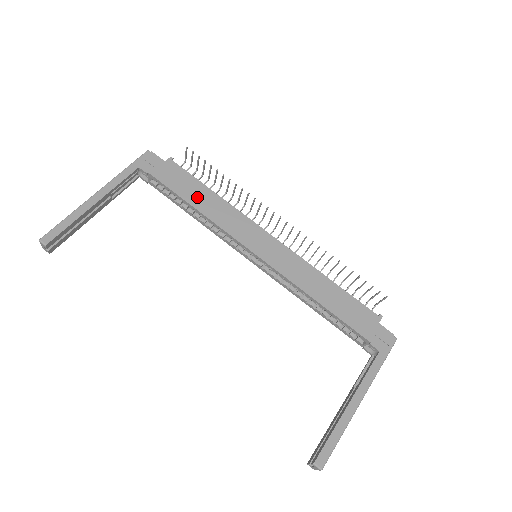
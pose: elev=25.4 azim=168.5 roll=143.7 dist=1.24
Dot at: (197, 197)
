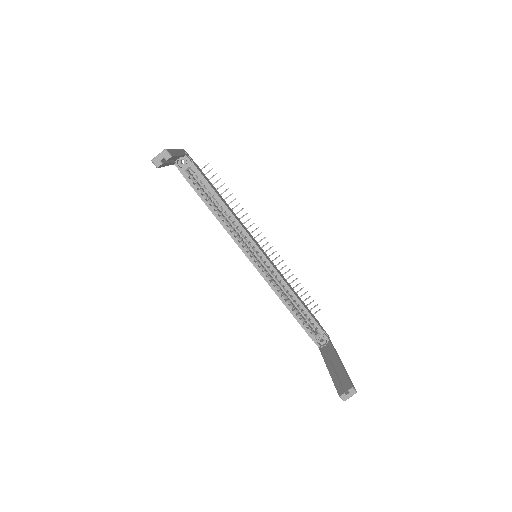
Dot at: (221, 198)
